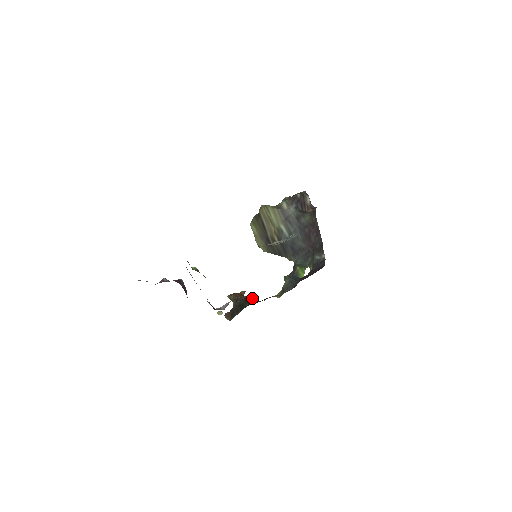
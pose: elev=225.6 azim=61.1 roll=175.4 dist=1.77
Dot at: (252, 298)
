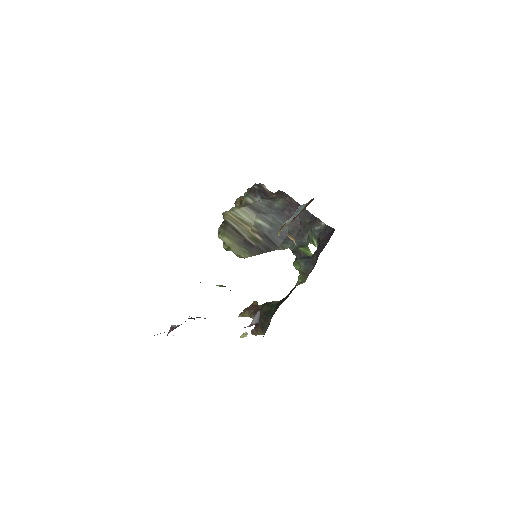
Dot at: occluded
